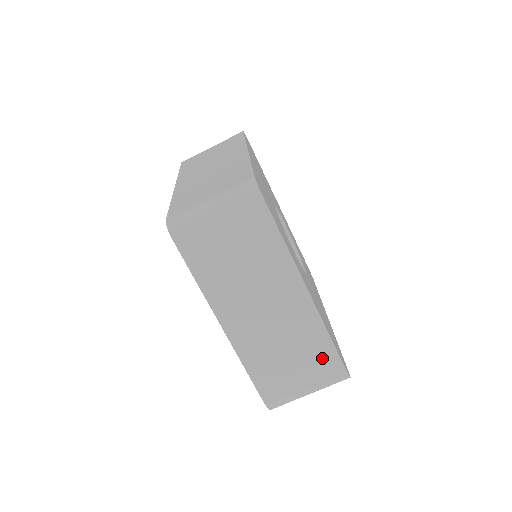
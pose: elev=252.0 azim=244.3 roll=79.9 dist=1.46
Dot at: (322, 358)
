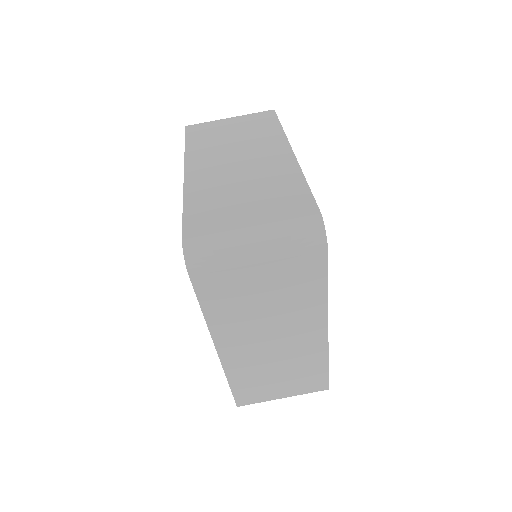
Dot at: (288, 197)
